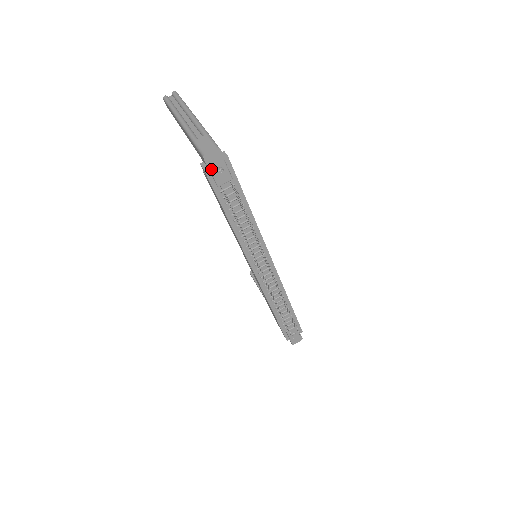
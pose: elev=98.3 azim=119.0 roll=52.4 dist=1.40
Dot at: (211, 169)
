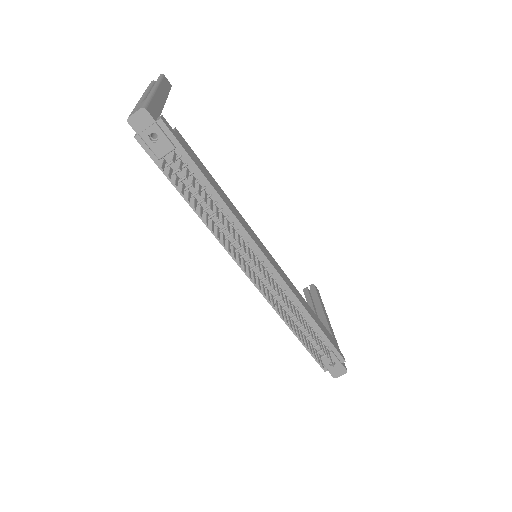
Dot at: (142, 136)
